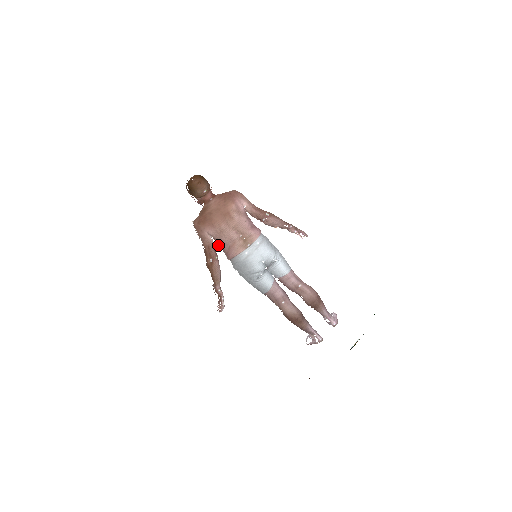
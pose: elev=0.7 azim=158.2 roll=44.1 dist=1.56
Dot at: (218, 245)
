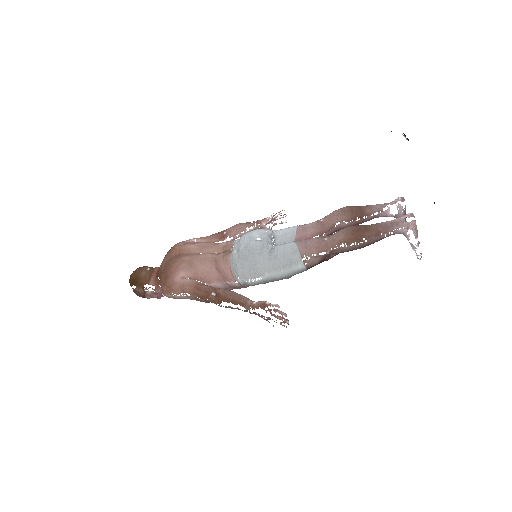
Dot at: (208, 283)
